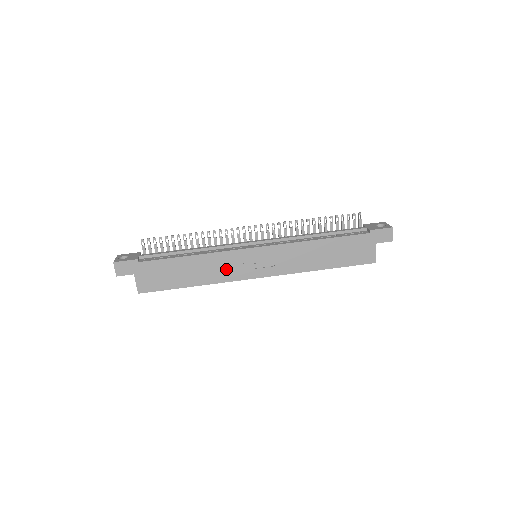
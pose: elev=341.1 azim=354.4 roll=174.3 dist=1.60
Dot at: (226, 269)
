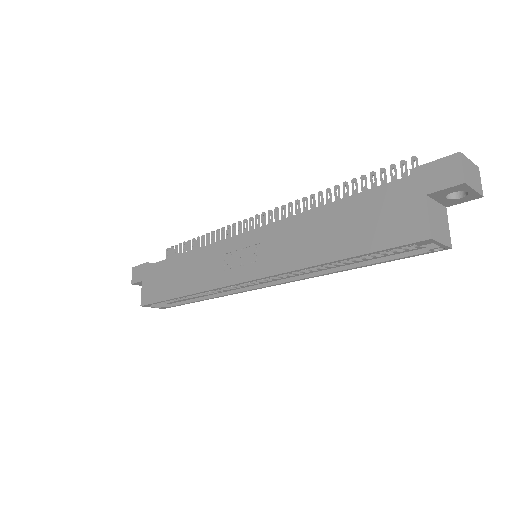
Dot at: (211, 270)
